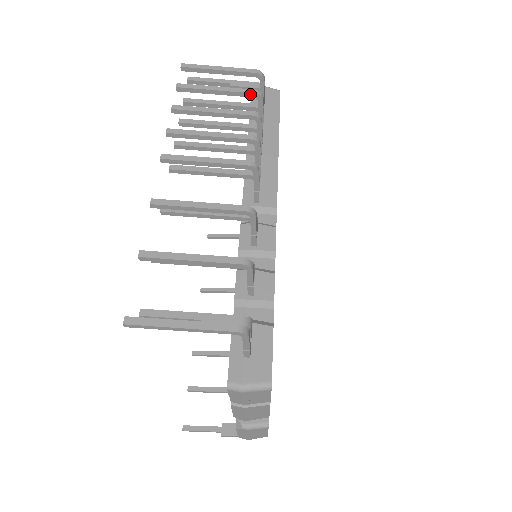
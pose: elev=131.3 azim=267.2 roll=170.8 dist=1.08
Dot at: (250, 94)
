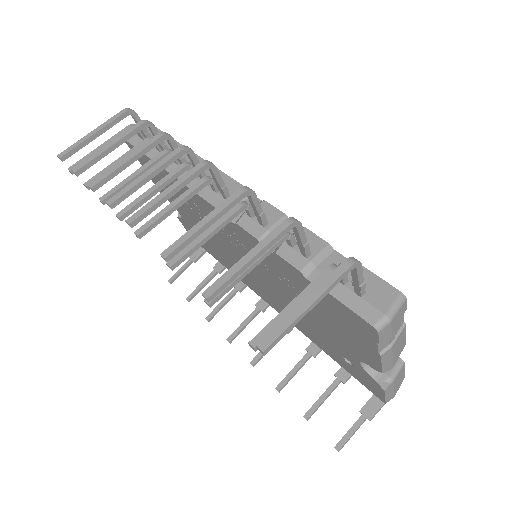
Dot at: (140, 127)
